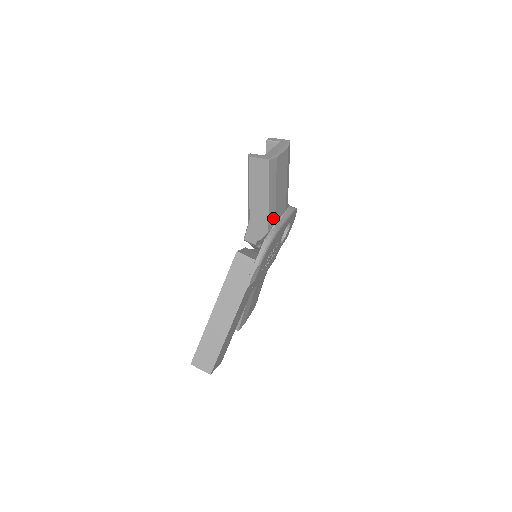
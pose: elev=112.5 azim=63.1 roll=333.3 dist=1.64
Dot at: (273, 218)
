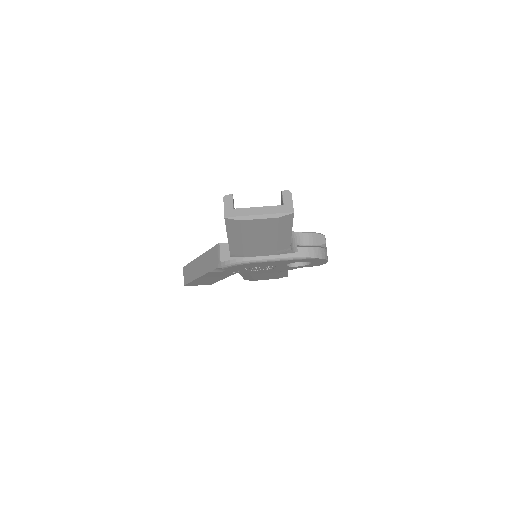
Dot at: (240, 253)
